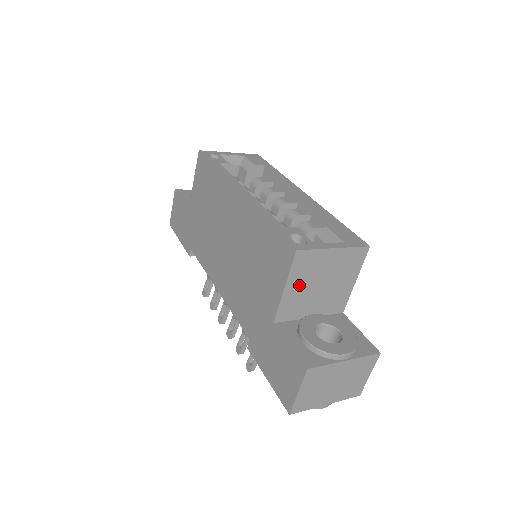
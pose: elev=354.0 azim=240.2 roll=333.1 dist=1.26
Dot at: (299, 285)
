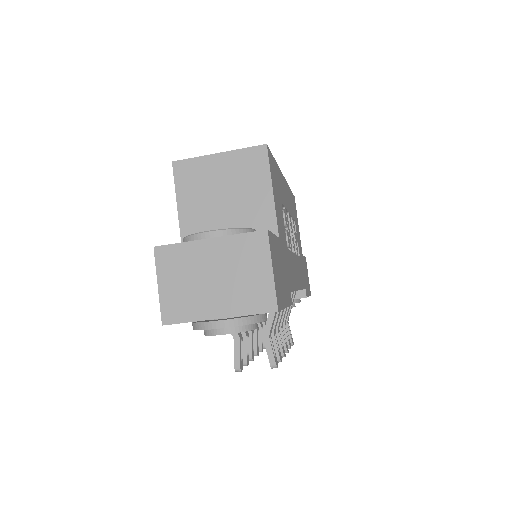
Dot at: (194, 201)
